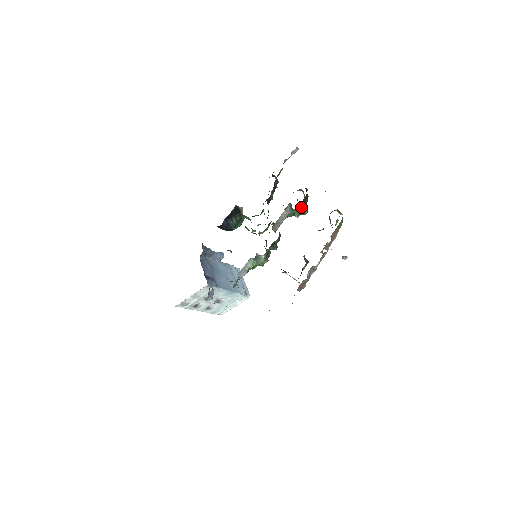
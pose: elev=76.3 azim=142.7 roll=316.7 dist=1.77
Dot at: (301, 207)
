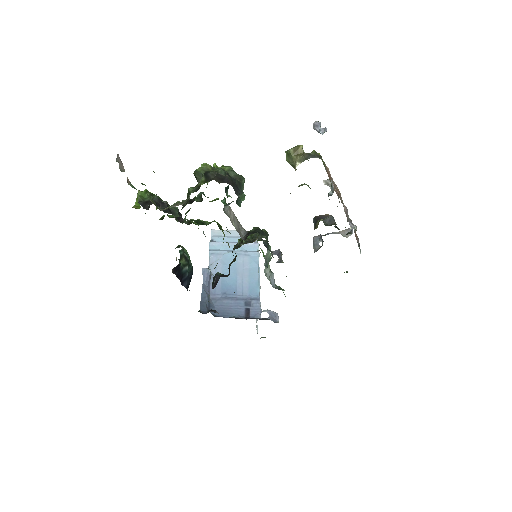
Dot at: (240, 195)
